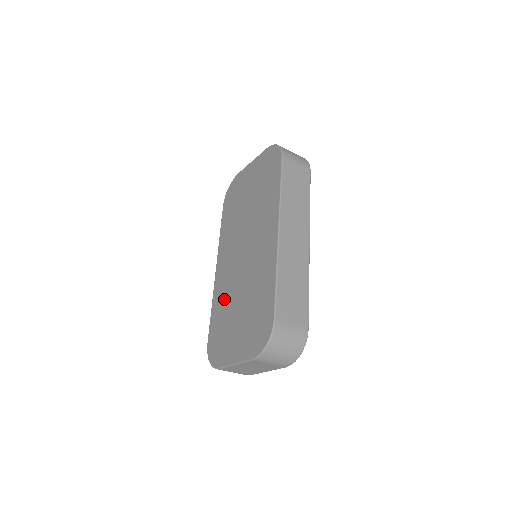
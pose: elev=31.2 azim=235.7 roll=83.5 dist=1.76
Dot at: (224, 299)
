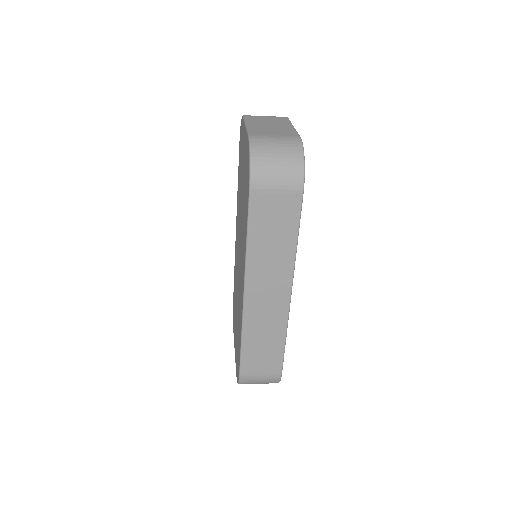
Dot at: occluded
